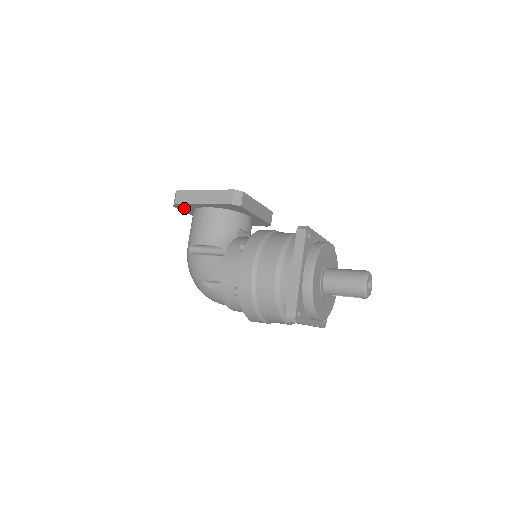
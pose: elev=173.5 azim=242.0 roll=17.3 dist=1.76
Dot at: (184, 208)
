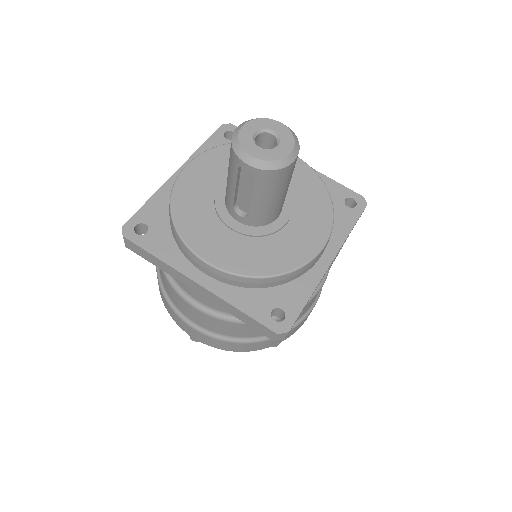
Dot at: occluded
